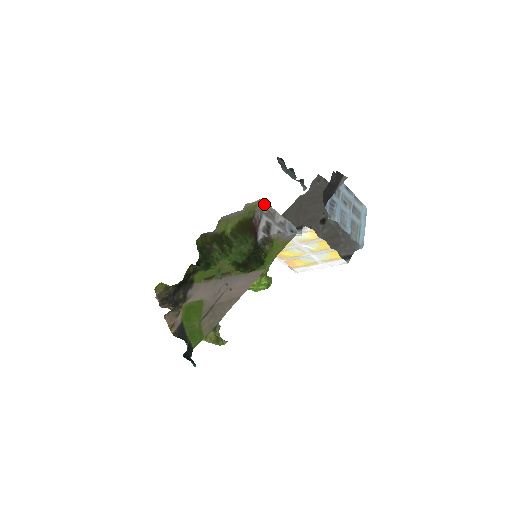
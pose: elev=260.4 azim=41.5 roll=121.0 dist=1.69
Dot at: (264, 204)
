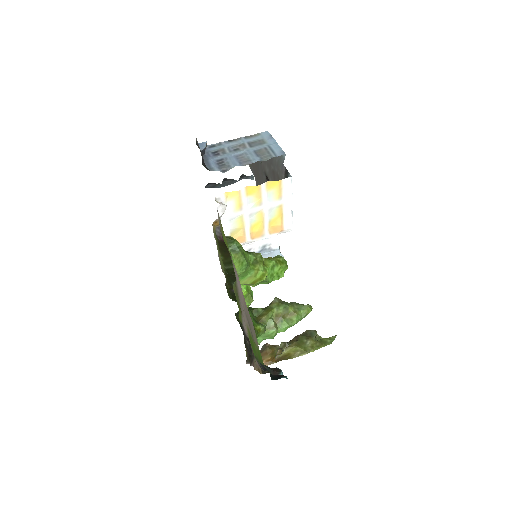
Dot at: (218, 221)
